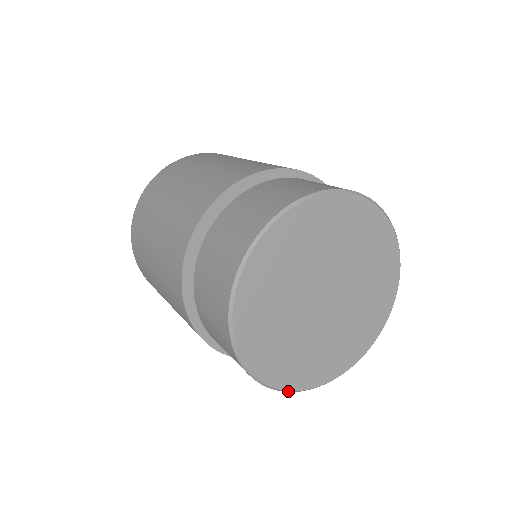
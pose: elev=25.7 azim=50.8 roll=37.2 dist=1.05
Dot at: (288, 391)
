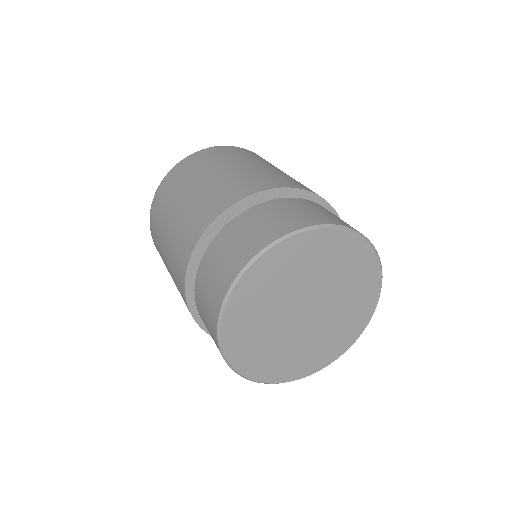
Dot at: (229, 364)
